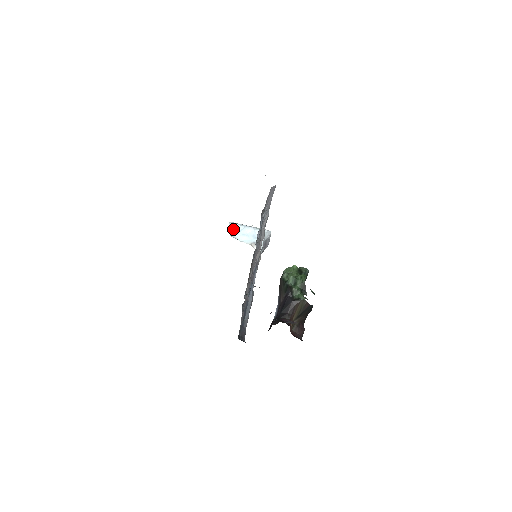
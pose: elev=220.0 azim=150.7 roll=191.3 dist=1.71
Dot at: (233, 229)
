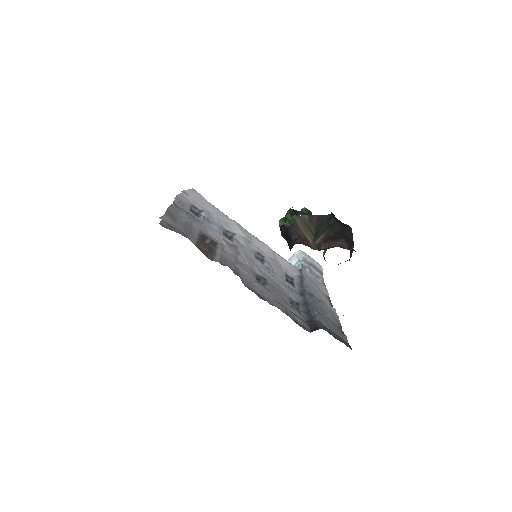
Dot at: occluded
